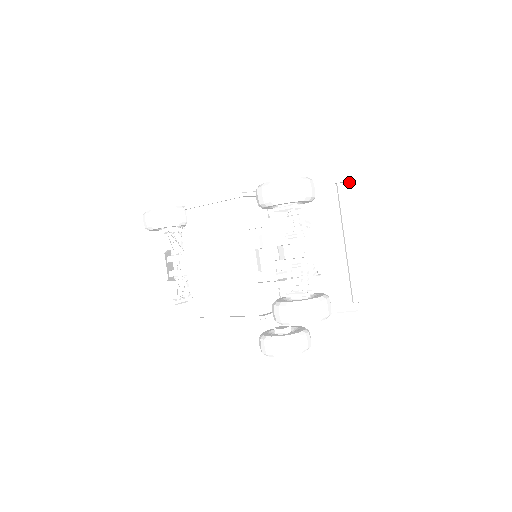
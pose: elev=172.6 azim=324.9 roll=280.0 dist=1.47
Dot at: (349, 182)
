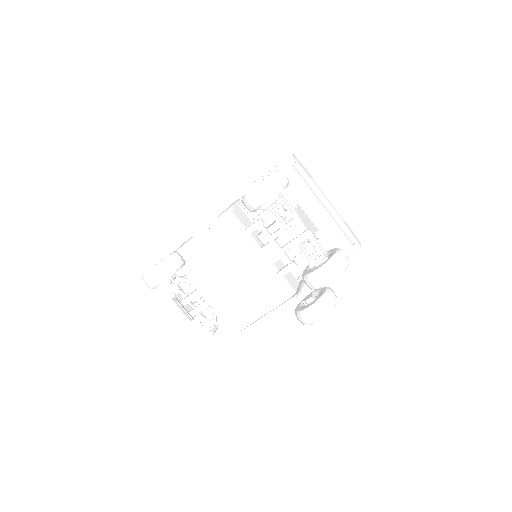
Dot at: occluded
